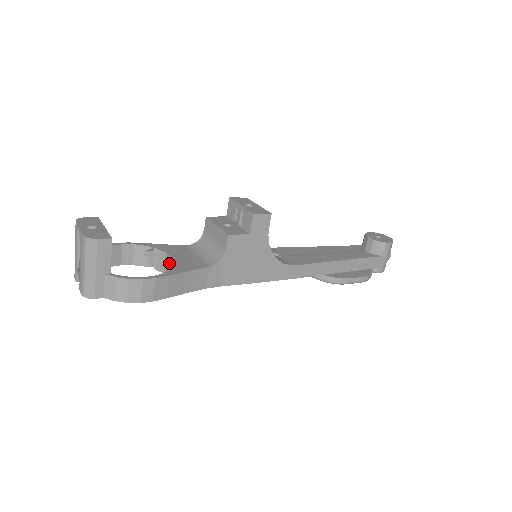
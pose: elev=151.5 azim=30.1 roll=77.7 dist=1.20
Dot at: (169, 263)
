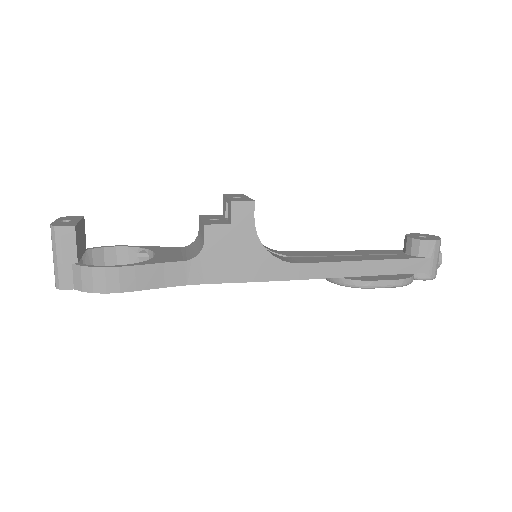
Dot at: occluded
